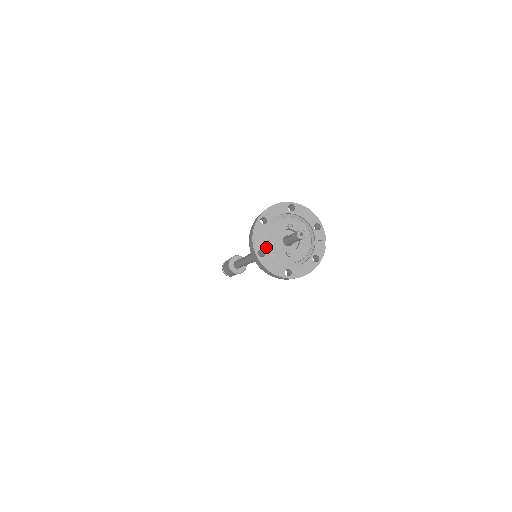
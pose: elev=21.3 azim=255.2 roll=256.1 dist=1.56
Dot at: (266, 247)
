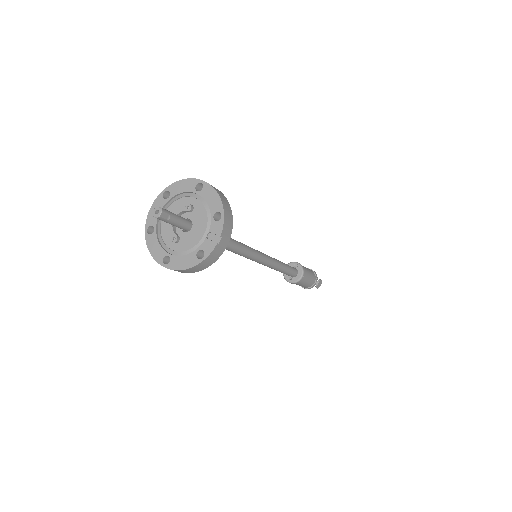
Dot at: (159, 225)
